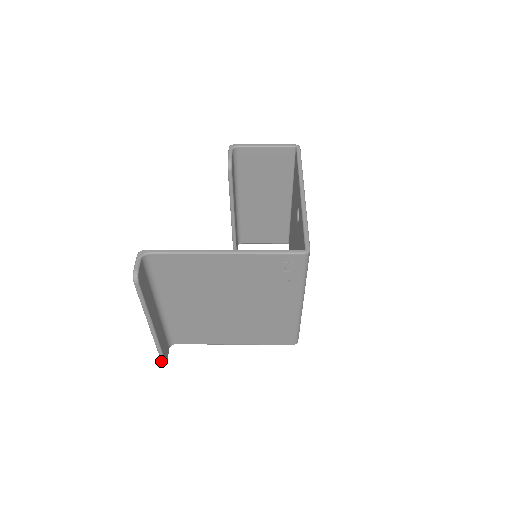
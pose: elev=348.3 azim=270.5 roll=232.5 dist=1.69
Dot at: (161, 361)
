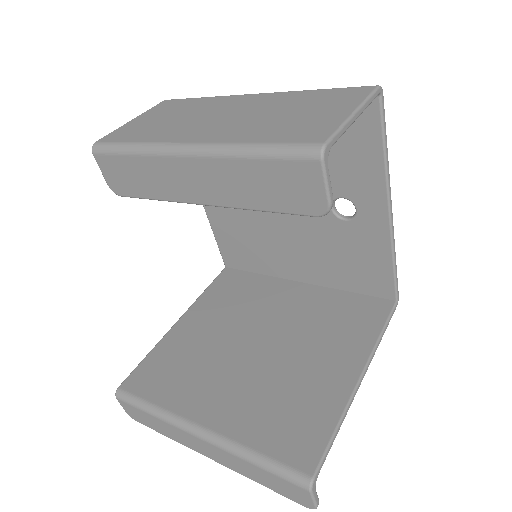
Dot at: occluded
